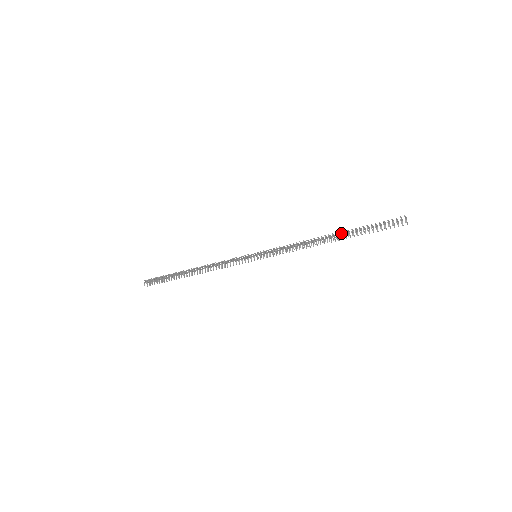
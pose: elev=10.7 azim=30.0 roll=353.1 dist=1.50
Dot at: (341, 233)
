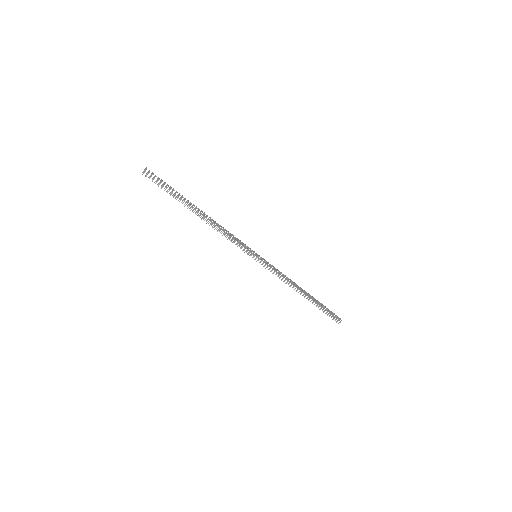
Dot at: (311, 296)
